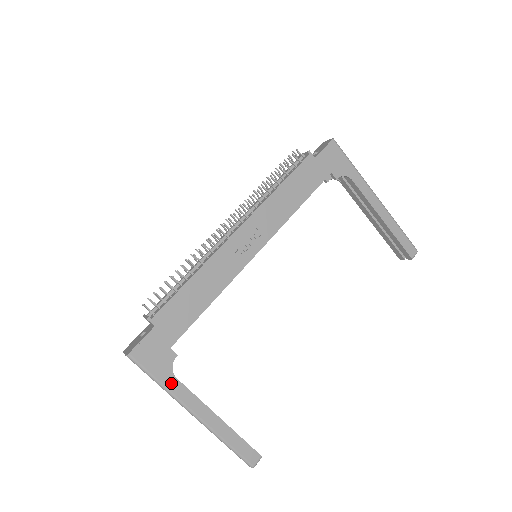
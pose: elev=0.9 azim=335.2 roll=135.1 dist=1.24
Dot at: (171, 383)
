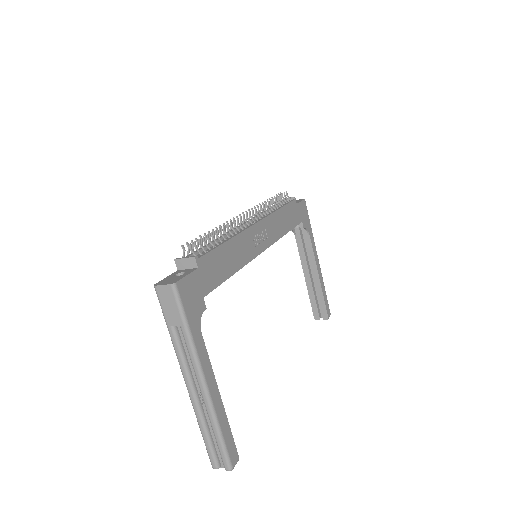
Dot at: (197, 335)
